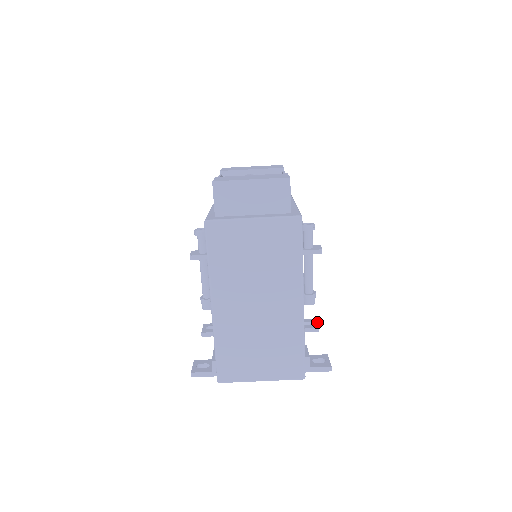
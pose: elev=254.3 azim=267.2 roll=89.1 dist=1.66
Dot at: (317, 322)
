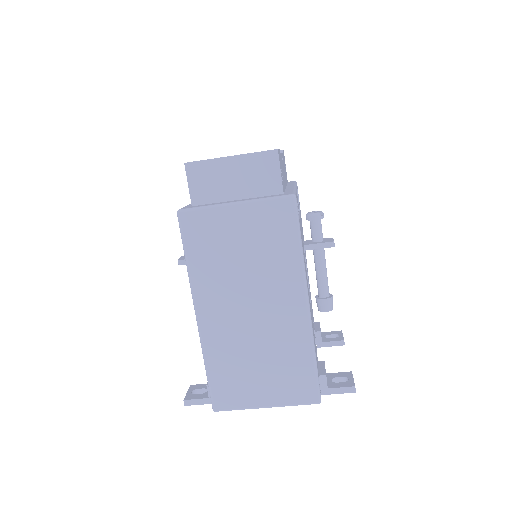
Dot at: (342, 334)
